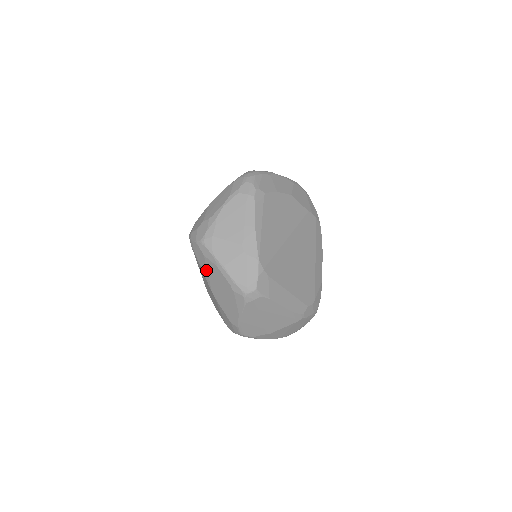
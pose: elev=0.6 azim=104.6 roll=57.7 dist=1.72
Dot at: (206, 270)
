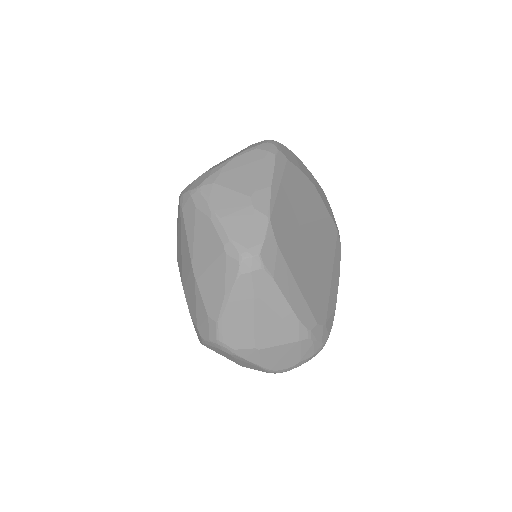
Dot at: (193, 231)
